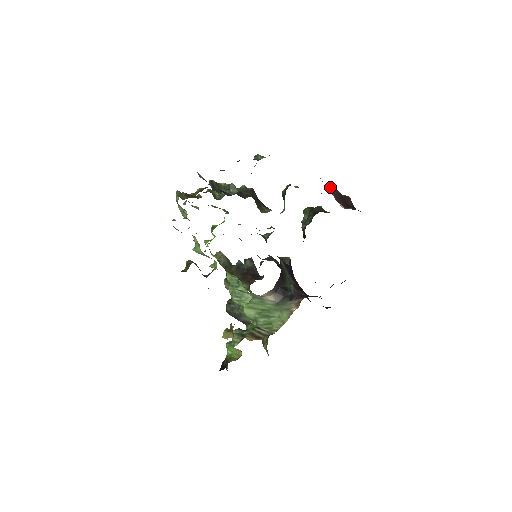
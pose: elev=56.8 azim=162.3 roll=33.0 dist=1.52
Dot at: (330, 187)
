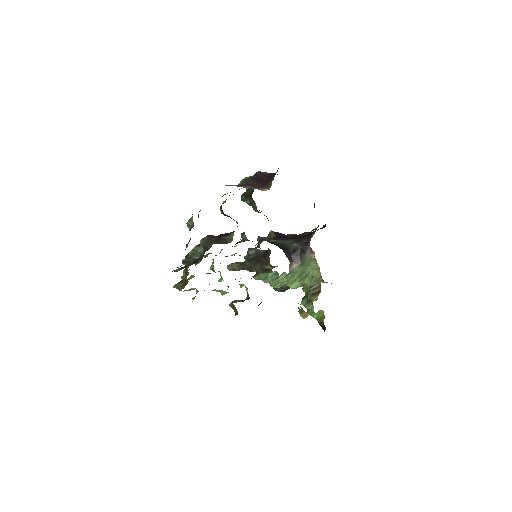
Dot at: (242, 183)
